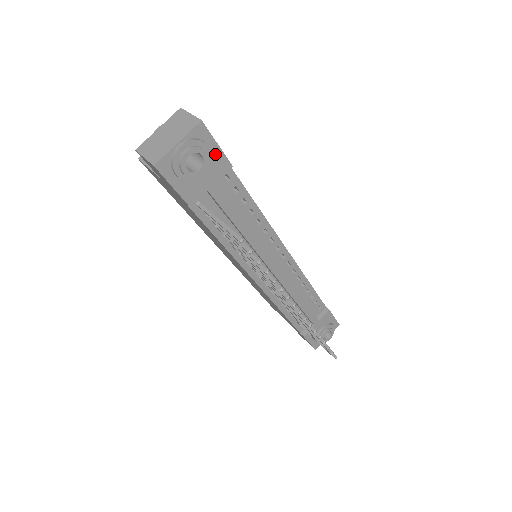
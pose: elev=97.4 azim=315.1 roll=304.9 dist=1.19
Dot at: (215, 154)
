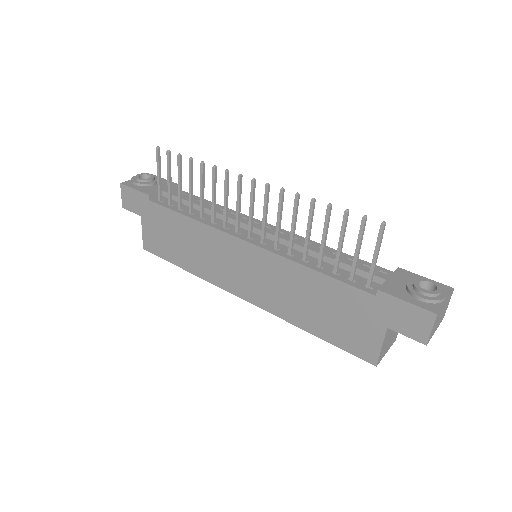
Dot at: (163, 181)
